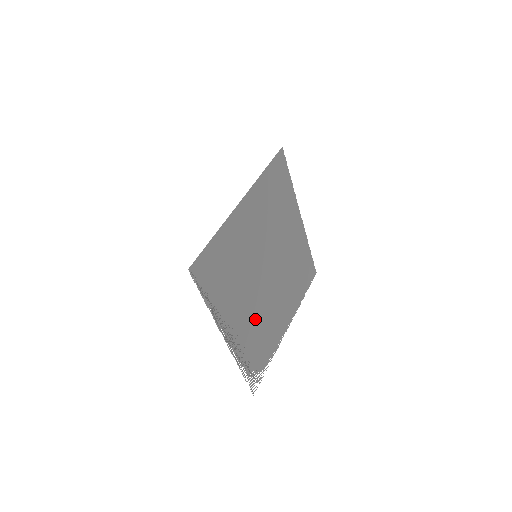
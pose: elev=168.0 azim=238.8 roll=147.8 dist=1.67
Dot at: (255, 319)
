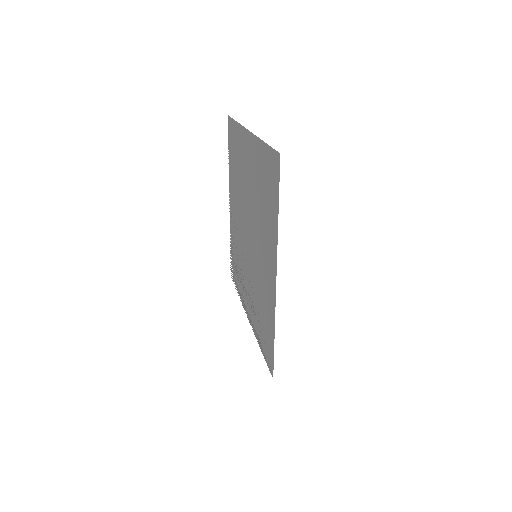
Dot at: (242, 266)
